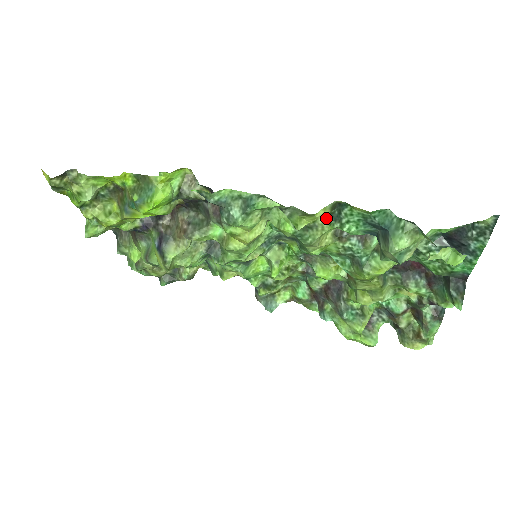
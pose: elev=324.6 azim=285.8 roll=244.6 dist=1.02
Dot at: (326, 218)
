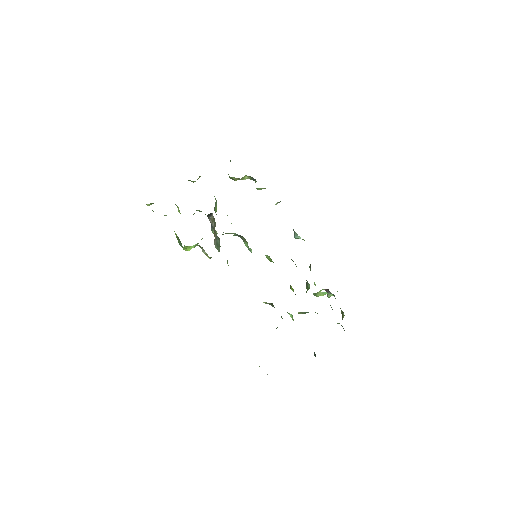
Dot at: occluded
